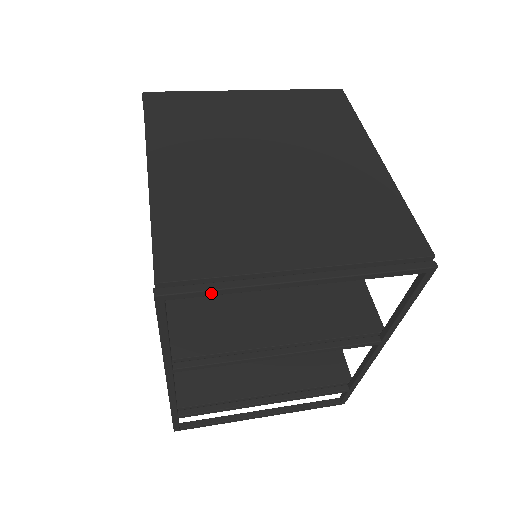
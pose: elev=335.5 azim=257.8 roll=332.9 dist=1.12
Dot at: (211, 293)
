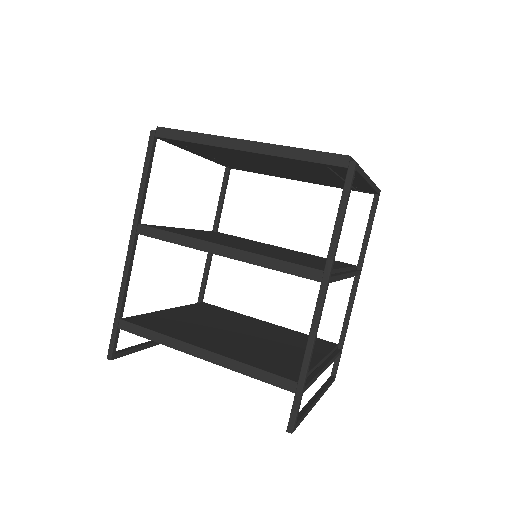
Dot at: (361, 172)
